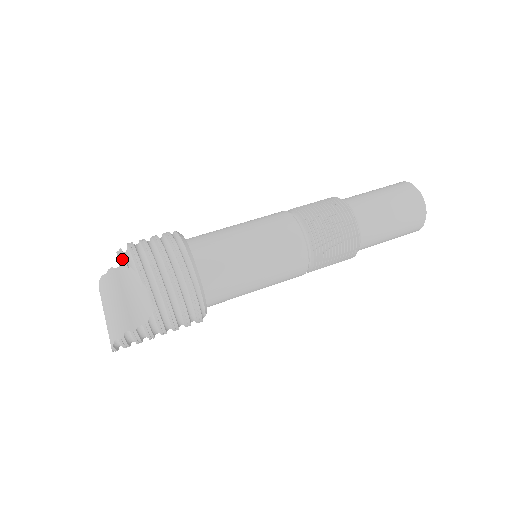
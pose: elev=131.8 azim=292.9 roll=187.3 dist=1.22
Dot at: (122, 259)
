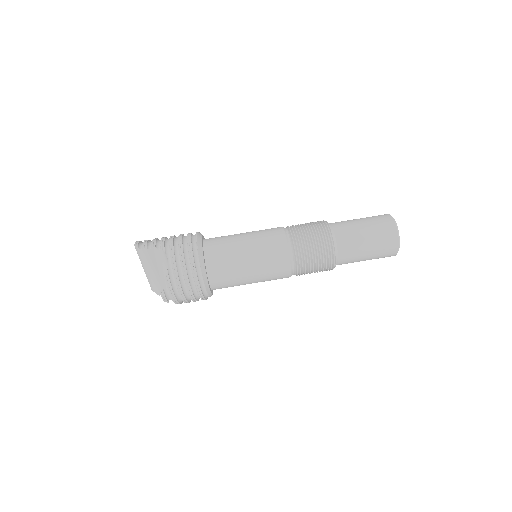
Dot at: (164, 299)
